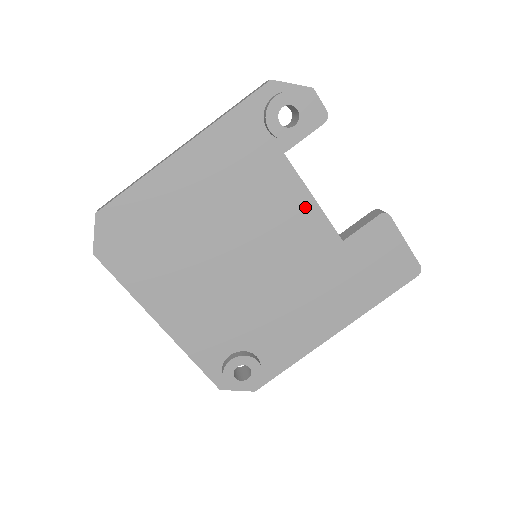
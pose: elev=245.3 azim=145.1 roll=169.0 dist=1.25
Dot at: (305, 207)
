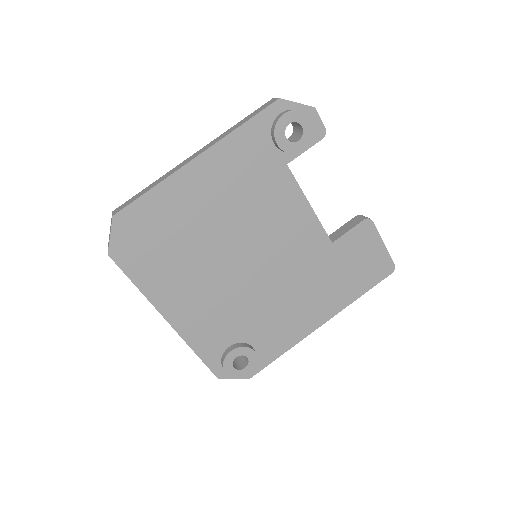
Dot at: (302, 212)
